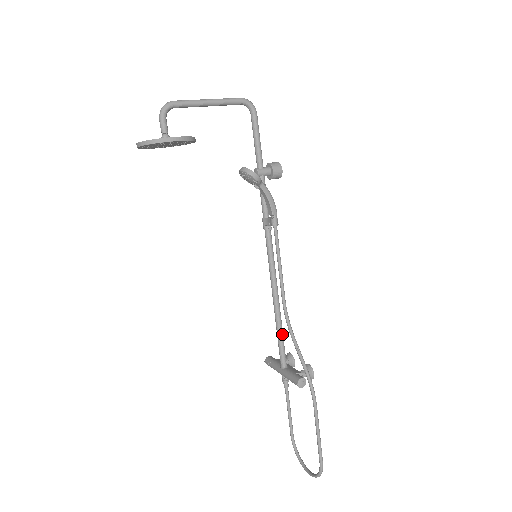
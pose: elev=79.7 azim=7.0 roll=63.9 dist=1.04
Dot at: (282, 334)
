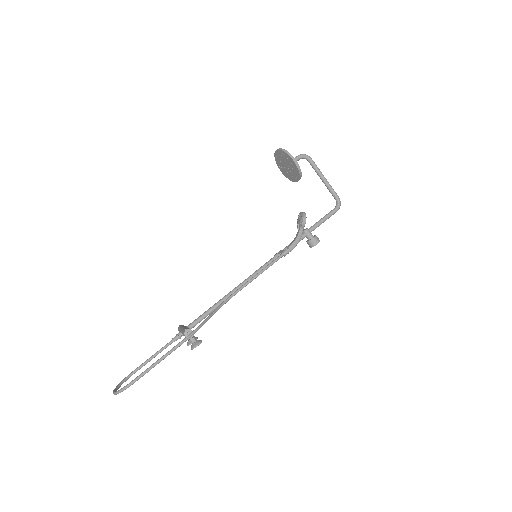
Dot at: (212, 310)
